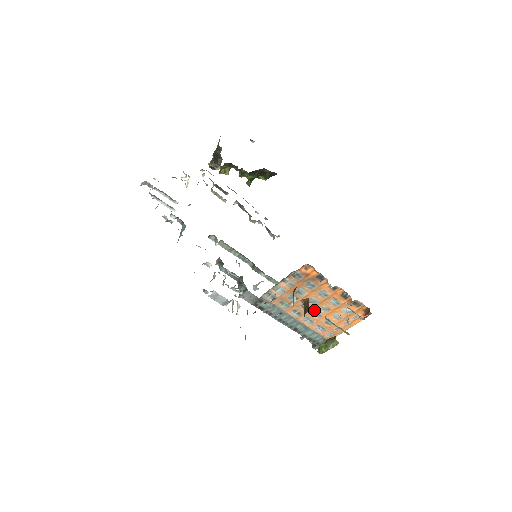
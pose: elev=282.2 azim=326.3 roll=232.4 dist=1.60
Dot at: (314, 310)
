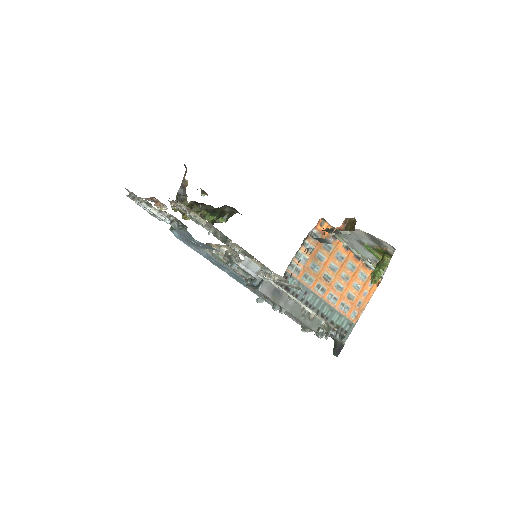
Dot at: (335, 281)
